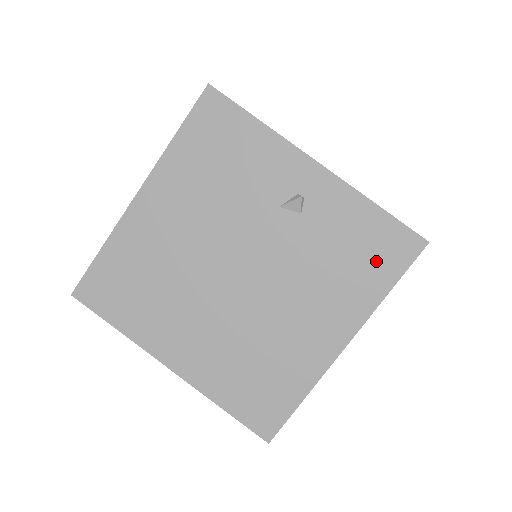
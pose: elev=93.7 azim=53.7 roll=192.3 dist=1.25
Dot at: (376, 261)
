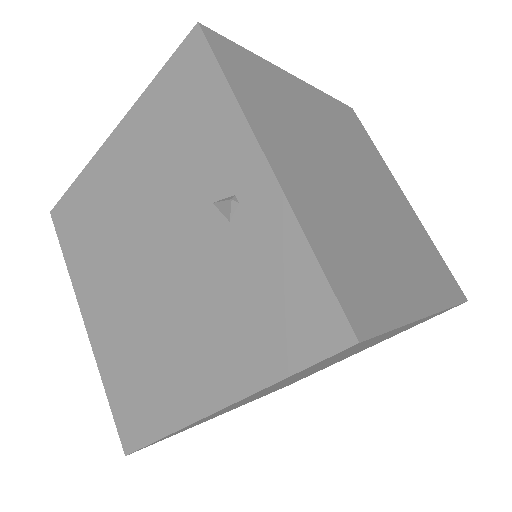
Dot at: (285, 328)
